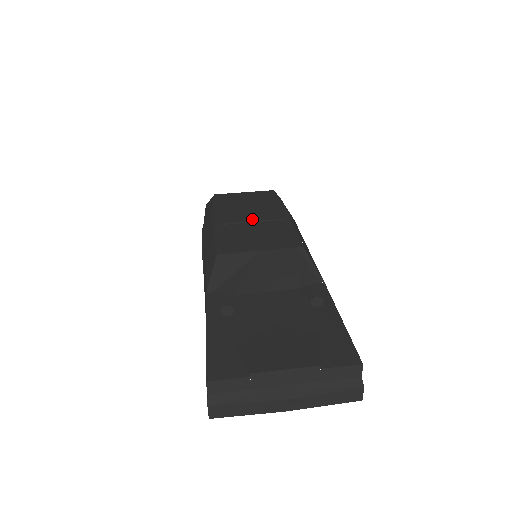
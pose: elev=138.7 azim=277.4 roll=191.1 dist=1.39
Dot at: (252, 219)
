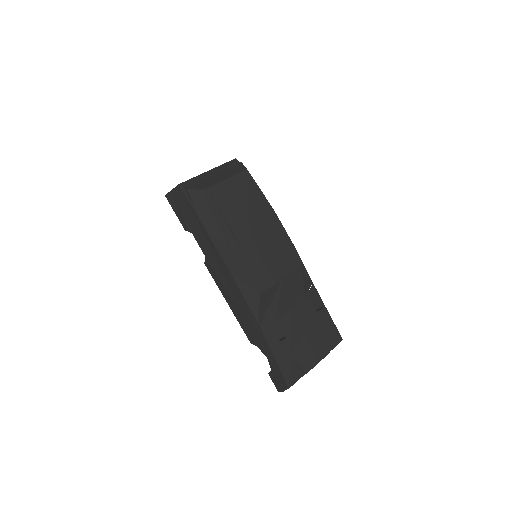
Dot at: (257, 232)
